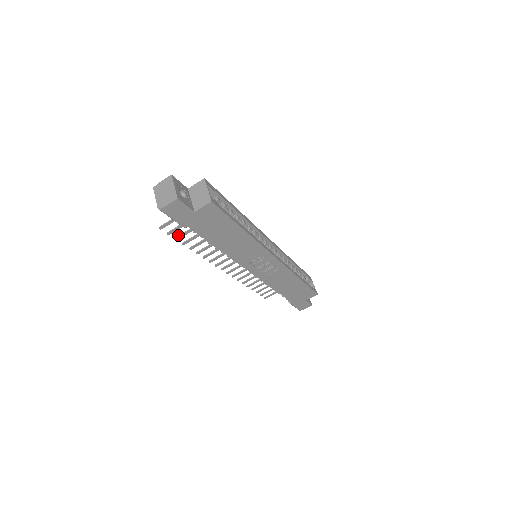
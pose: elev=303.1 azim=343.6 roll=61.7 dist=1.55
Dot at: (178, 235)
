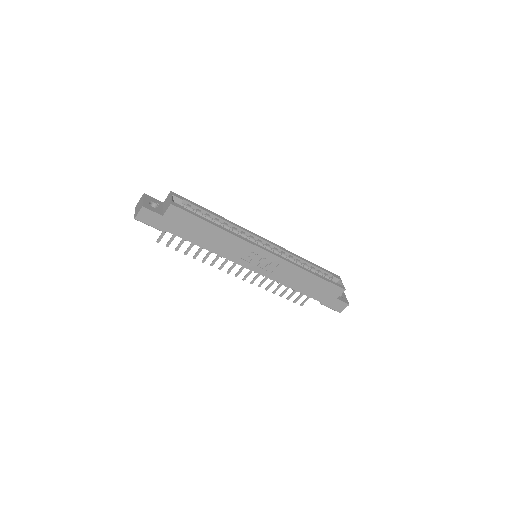
Dot at: (177, 246)
